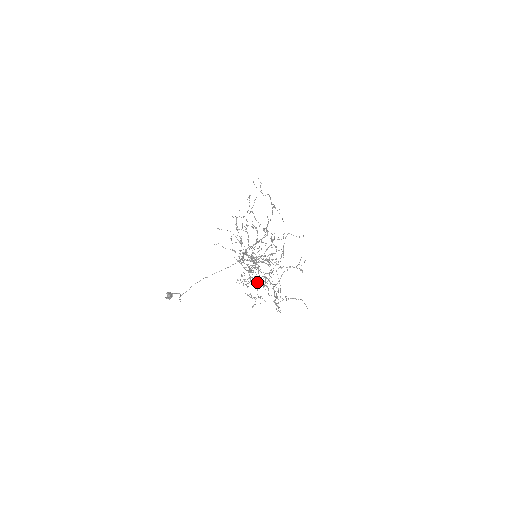
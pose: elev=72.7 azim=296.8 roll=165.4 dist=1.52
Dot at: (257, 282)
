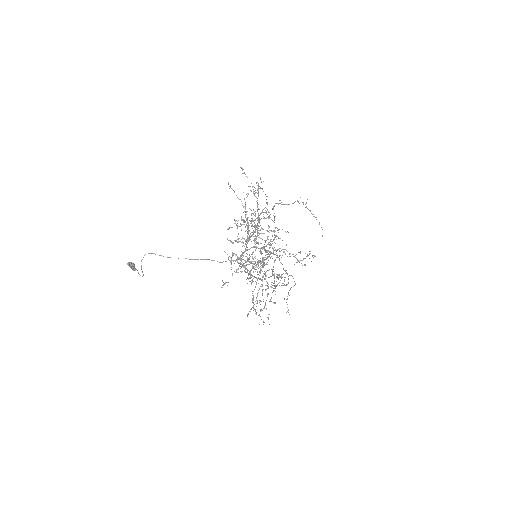
Dot at: (253, 220)
